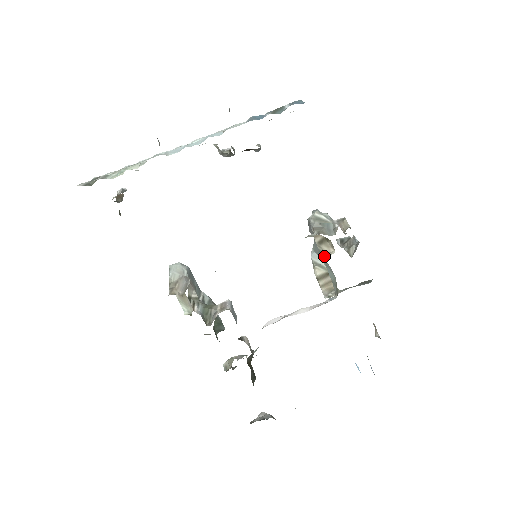
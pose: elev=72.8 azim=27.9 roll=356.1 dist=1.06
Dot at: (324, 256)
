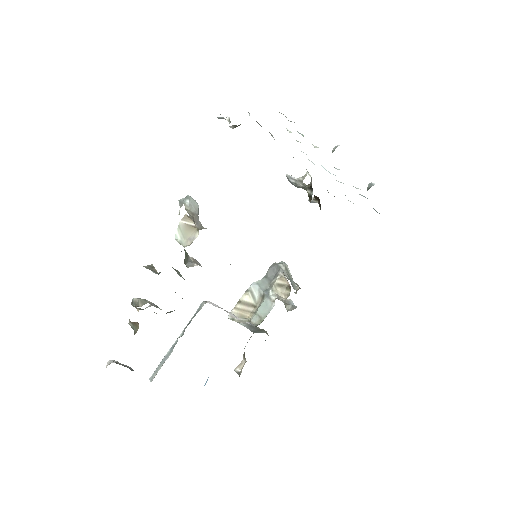
Dot at: (277, 295)
